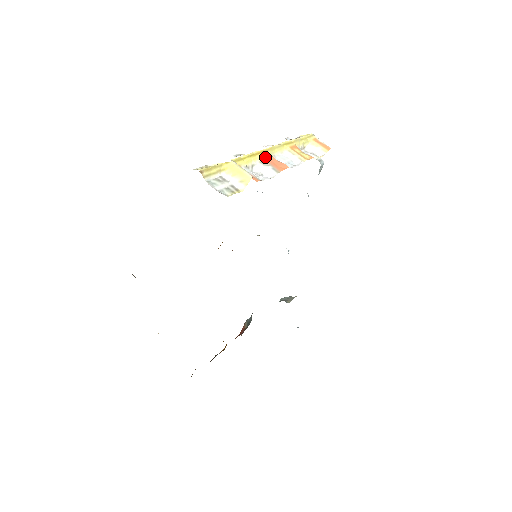
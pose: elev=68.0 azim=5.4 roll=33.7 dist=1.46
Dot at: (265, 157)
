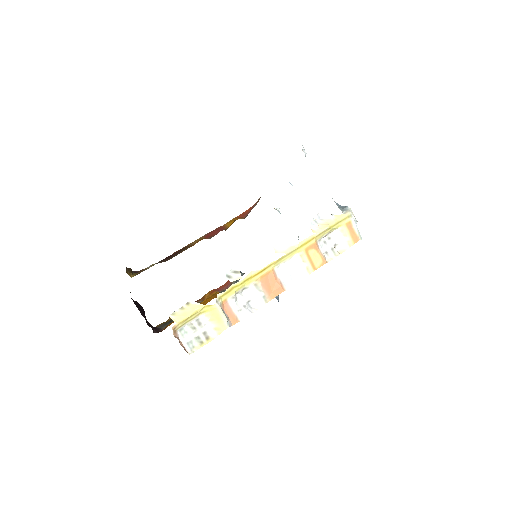
Dot at: (263, 276)
